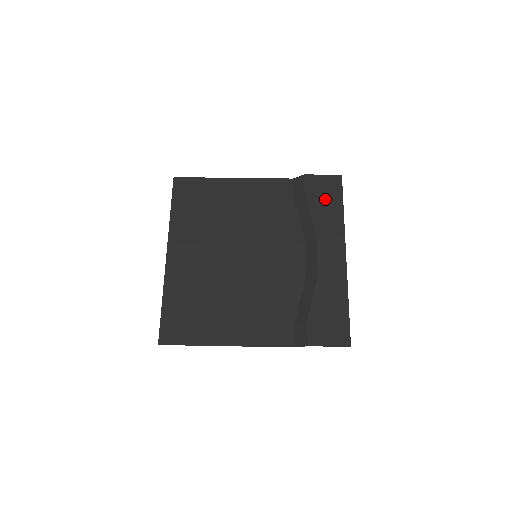
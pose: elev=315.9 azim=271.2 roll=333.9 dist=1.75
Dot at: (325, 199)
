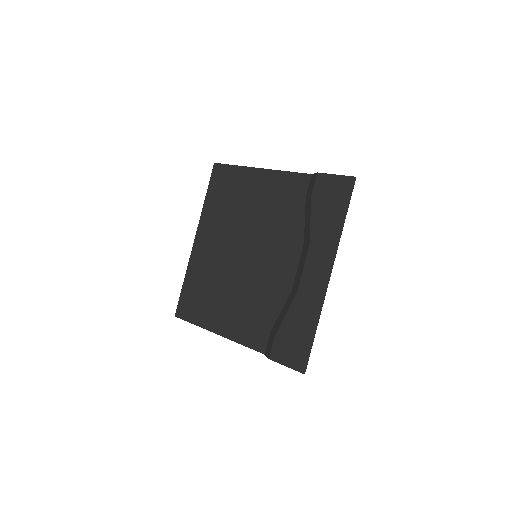
Dot at: (329, 206)
